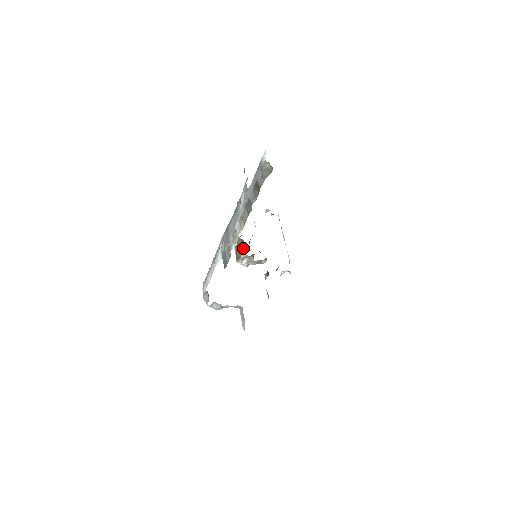
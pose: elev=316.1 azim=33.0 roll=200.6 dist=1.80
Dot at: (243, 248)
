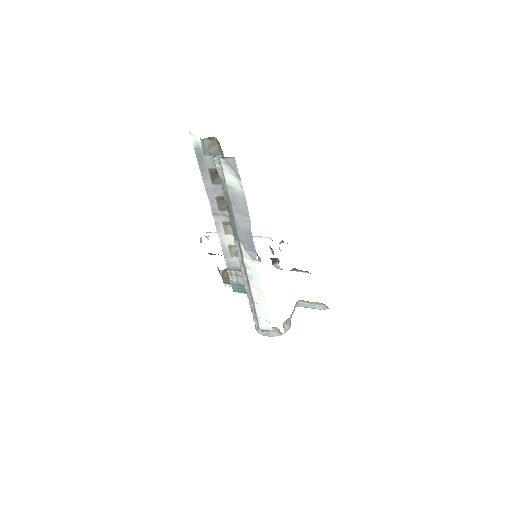
Dot at: occluded
